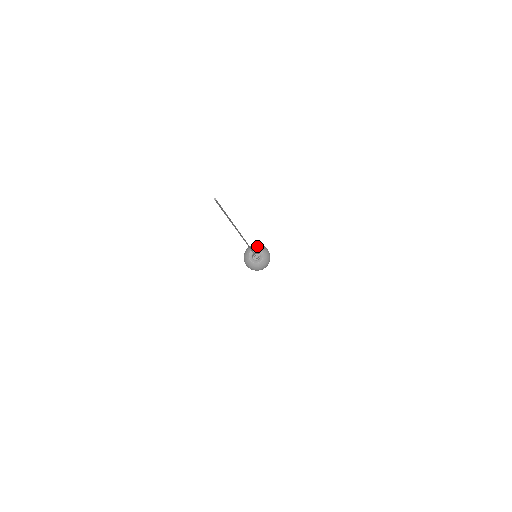
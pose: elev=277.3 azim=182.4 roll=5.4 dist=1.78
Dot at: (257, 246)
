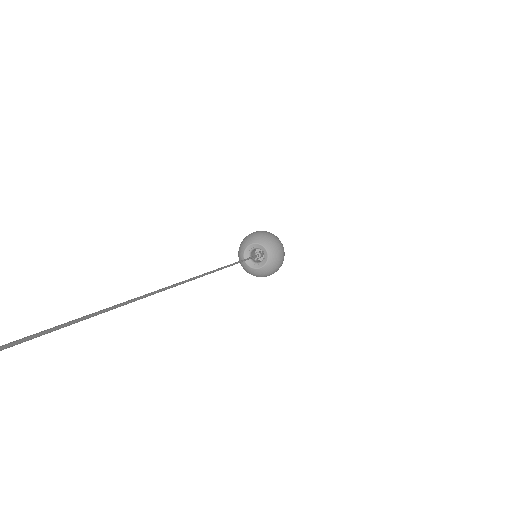
Dot at: (244, 243)
